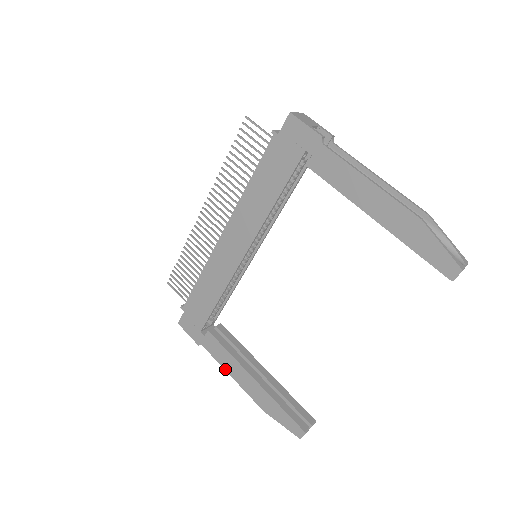
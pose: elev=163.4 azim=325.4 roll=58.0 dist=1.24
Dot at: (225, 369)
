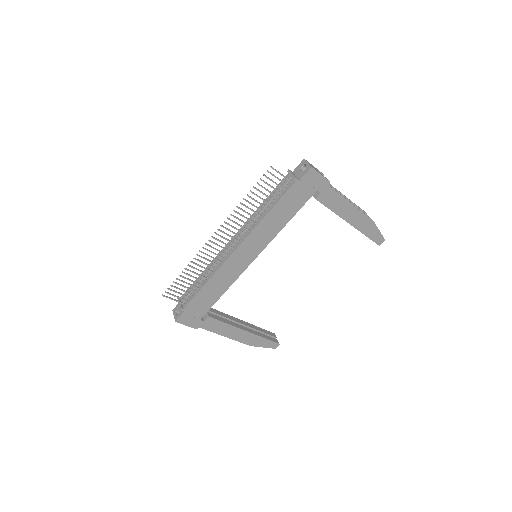
Dot at: (221, 335)
